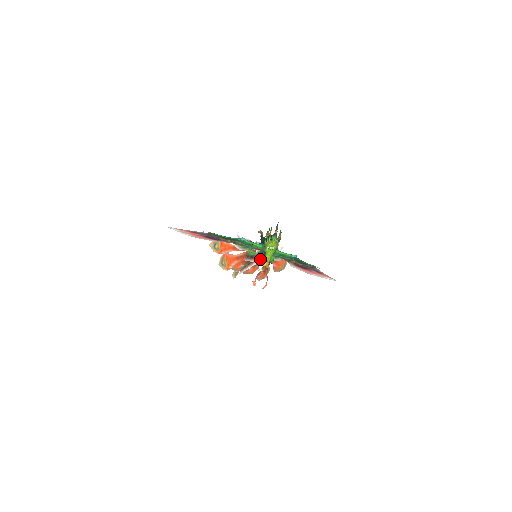
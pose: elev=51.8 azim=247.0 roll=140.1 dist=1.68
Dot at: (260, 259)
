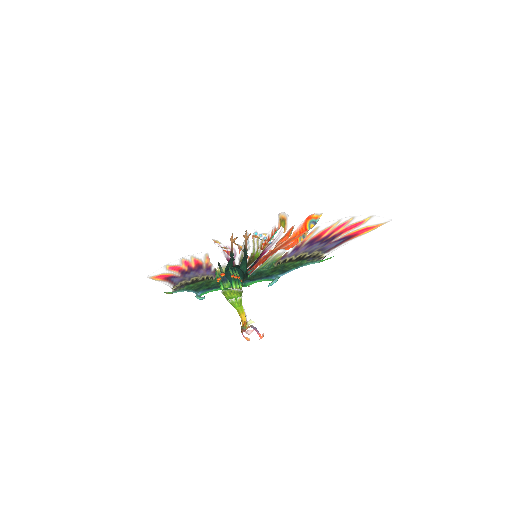
Dot at: occluded
